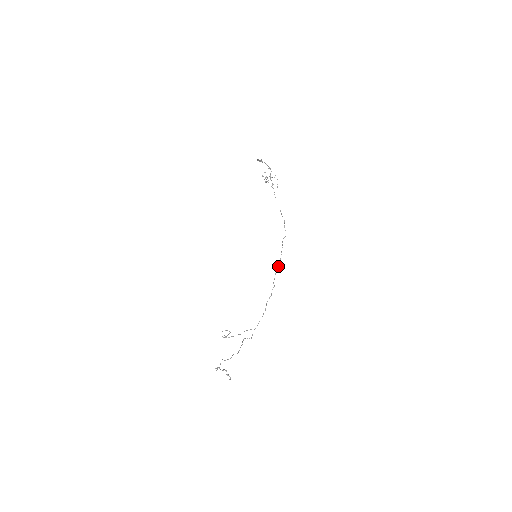
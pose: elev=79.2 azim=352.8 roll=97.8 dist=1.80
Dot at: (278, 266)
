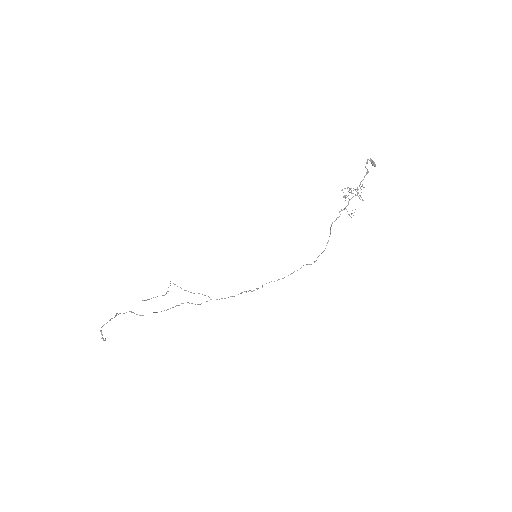
Dot at: (278, 279)
